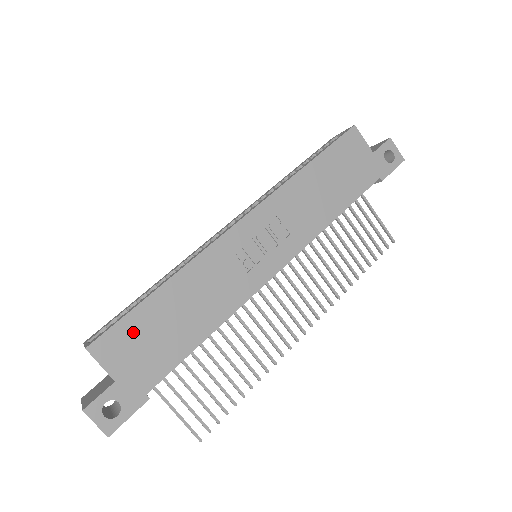
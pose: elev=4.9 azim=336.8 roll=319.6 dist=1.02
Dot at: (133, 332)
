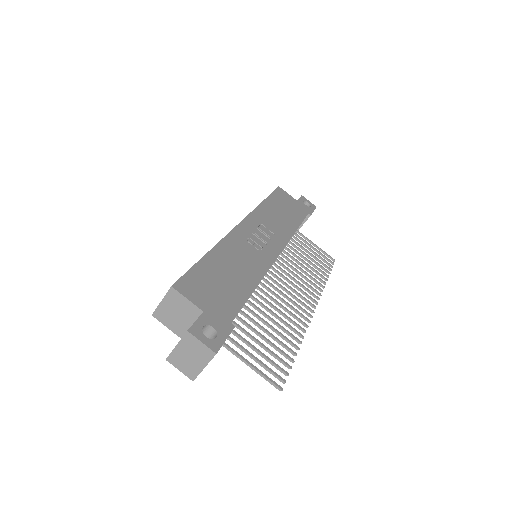
Dot at: (202, 279)
